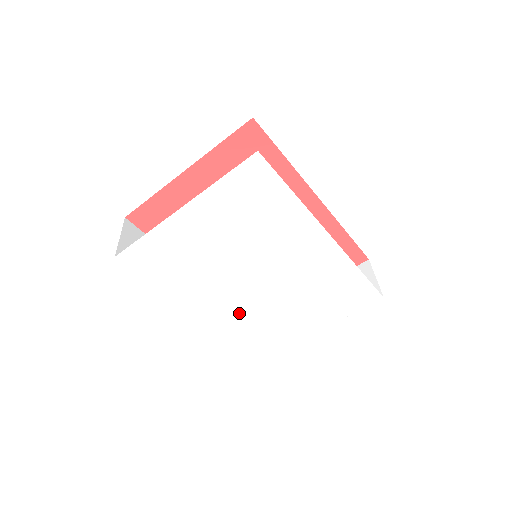
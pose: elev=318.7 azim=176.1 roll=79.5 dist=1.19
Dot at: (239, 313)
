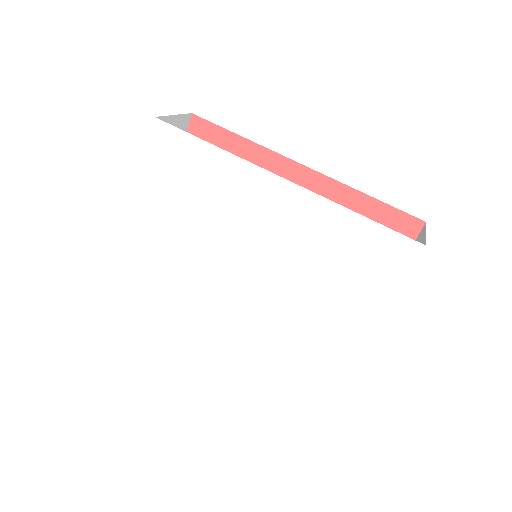
Dot at: (255, 331)
